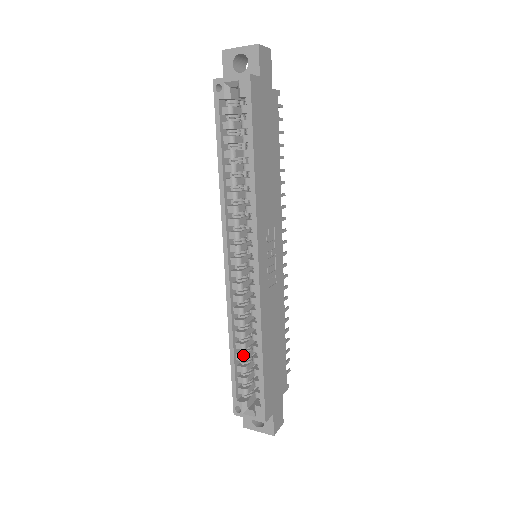
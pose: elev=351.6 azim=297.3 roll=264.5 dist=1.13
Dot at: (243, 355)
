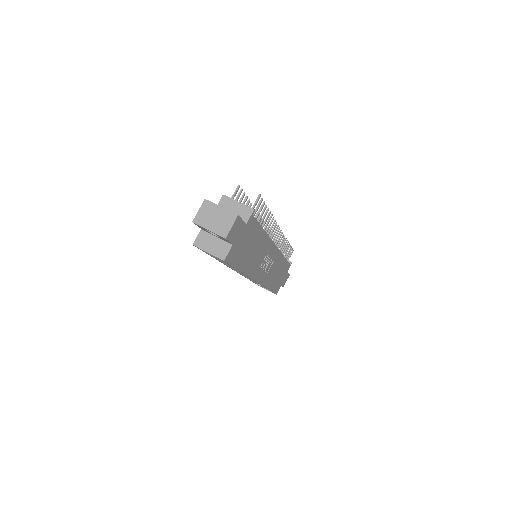
Dot at: occluded
